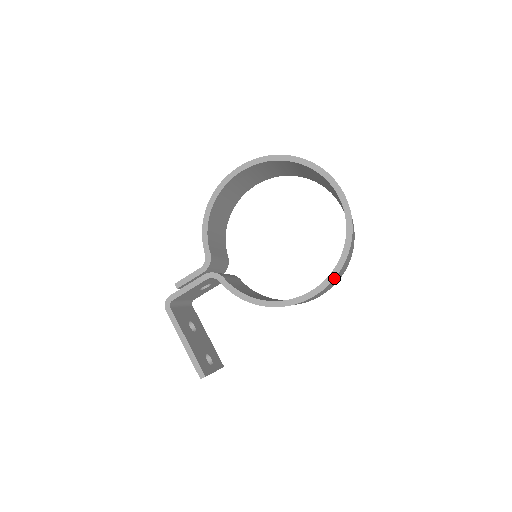
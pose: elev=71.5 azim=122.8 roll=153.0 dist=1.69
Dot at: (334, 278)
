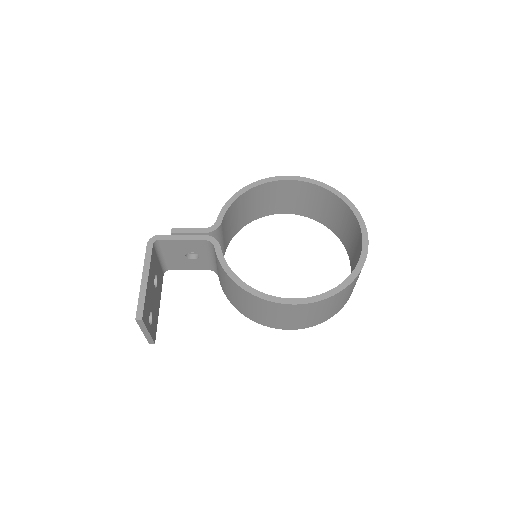
Dot at: (323, 299)
